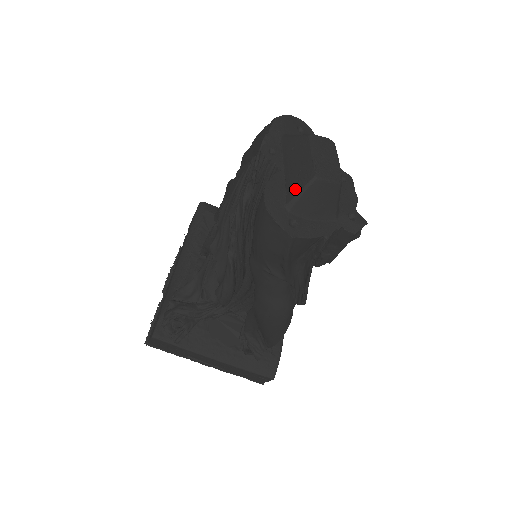
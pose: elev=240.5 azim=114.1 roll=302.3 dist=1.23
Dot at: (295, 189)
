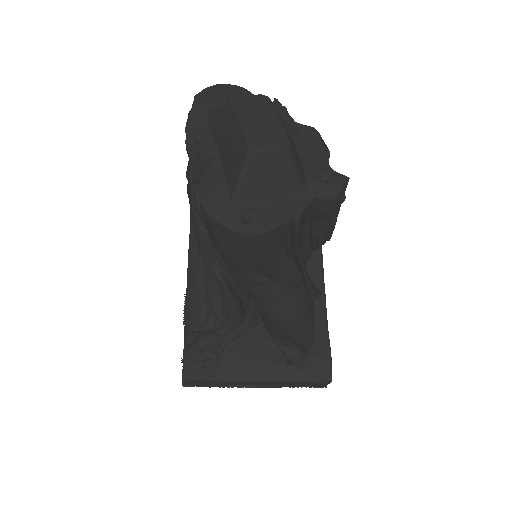
Dot at: (234, 175)
